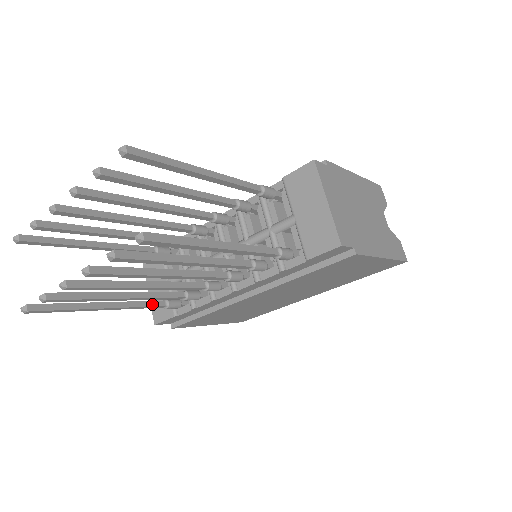
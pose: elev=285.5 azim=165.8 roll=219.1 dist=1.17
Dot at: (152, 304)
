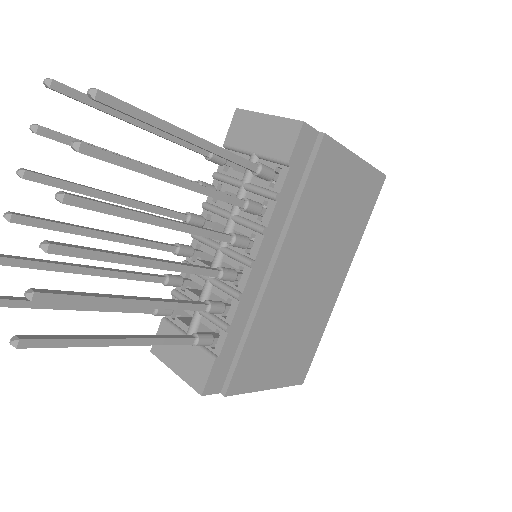
Dot at: (178, 337)
